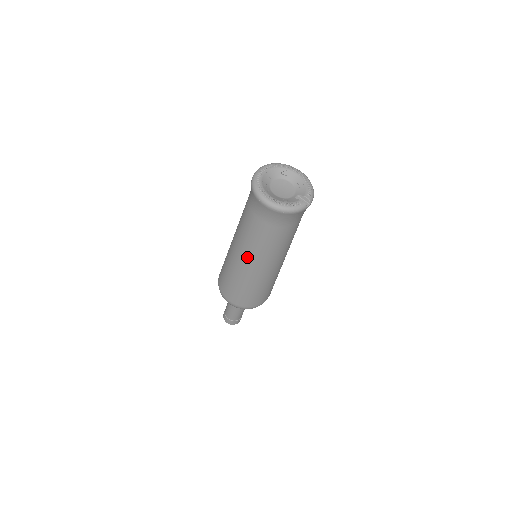
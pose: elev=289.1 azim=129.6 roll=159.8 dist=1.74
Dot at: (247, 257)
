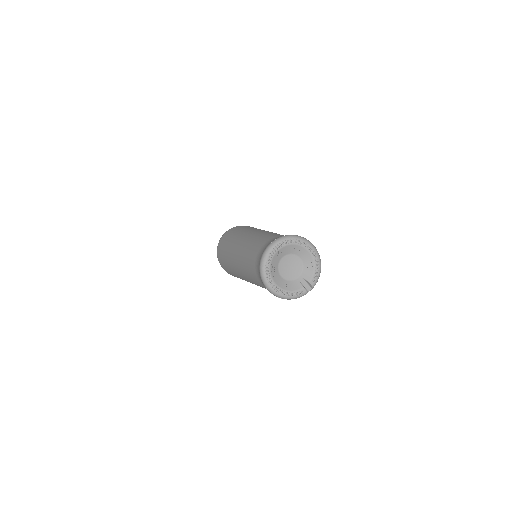
Dot at: occluded
